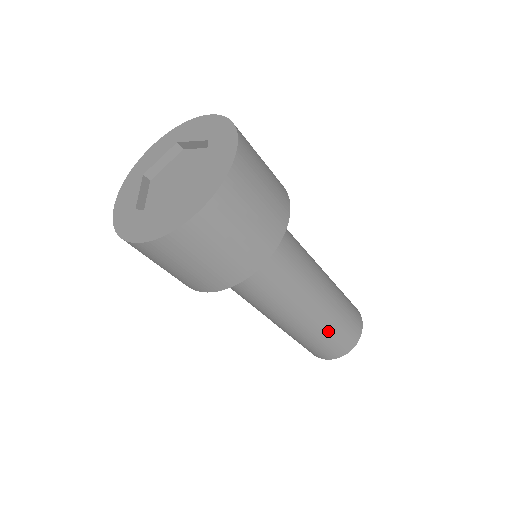
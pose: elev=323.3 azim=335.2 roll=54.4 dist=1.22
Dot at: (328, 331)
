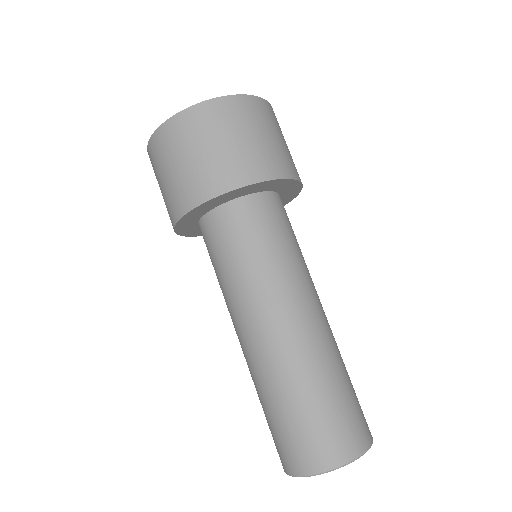
Dot at: (288, 395)
